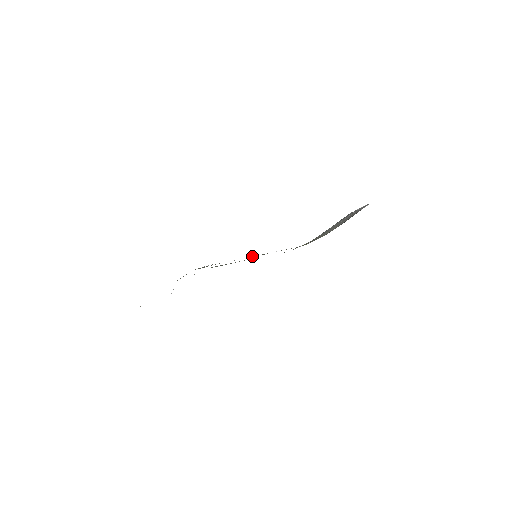
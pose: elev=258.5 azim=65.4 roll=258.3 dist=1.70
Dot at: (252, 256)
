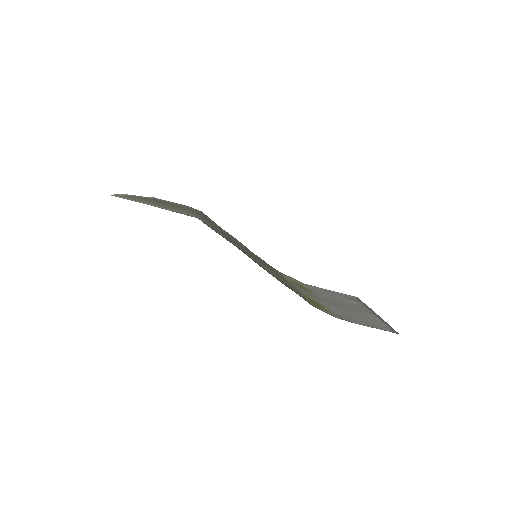
Dot at: occluded
